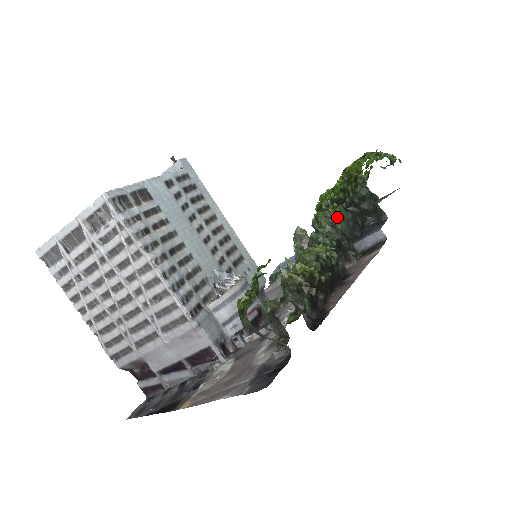
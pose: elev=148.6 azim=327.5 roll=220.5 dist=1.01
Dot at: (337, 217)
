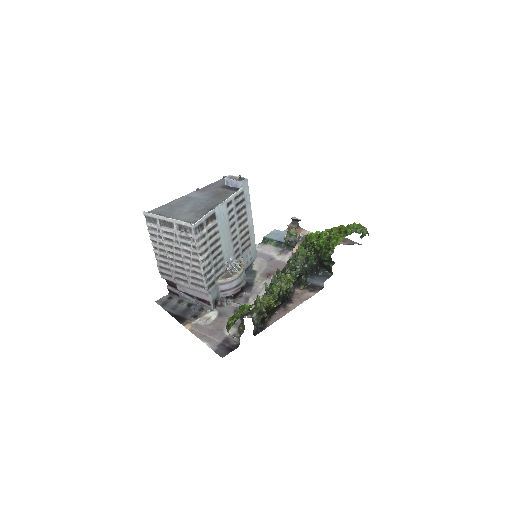
Dot at: (308, 262)
